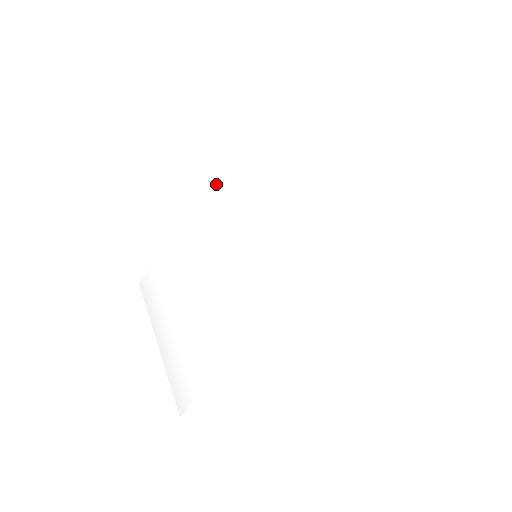
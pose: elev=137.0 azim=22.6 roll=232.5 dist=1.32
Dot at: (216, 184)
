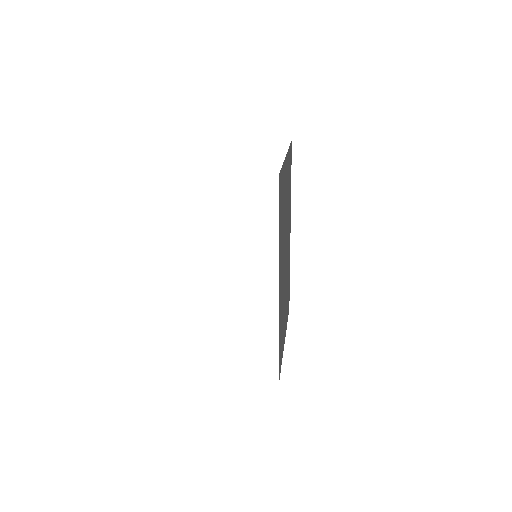
Dot at: occluded
